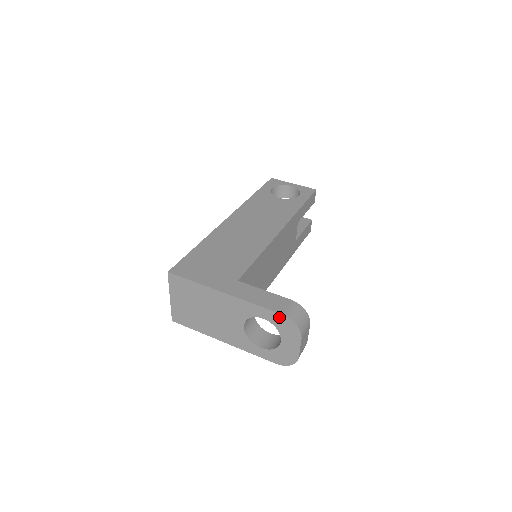
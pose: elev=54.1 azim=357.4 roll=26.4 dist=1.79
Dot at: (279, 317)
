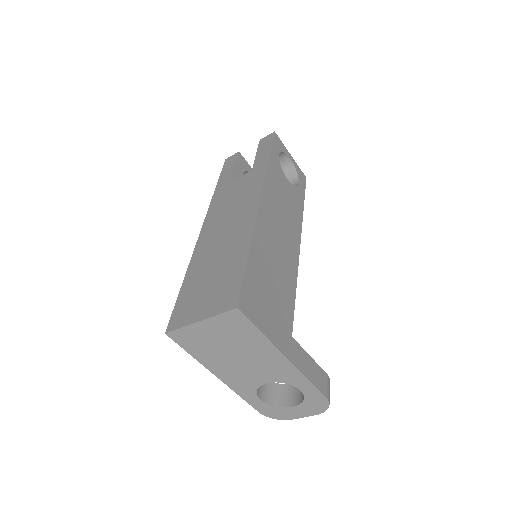
Dot at: (320, 398)
